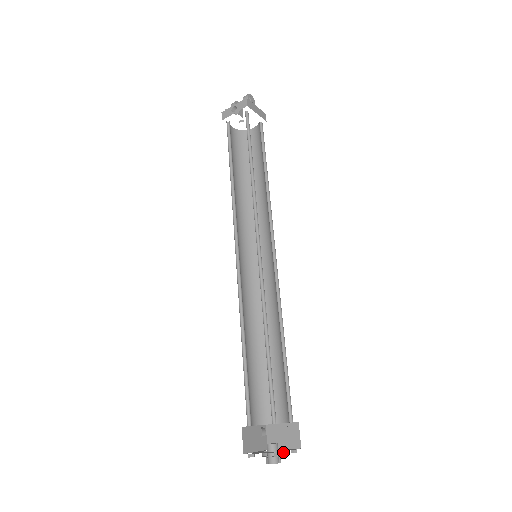
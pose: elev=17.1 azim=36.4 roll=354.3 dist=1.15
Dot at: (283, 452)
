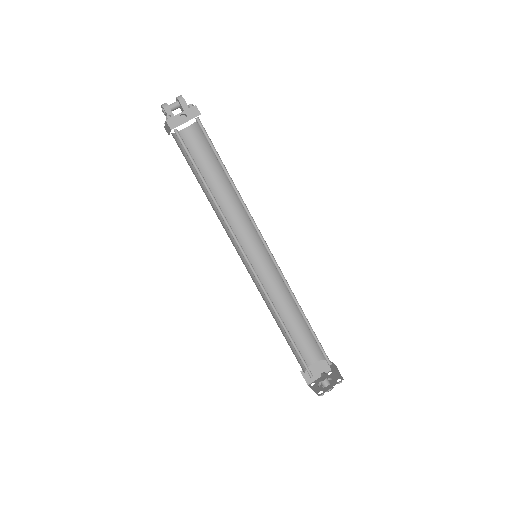
Dot at: occluded
